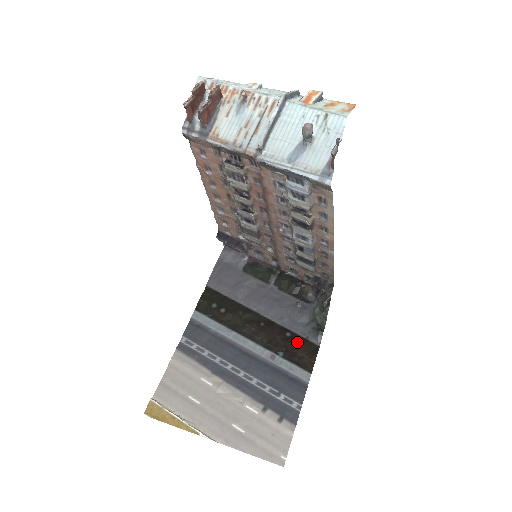
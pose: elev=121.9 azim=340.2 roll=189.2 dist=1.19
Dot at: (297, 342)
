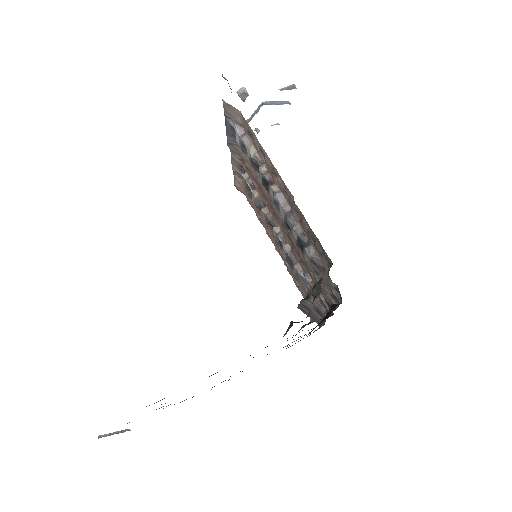
Dot at: occluded
